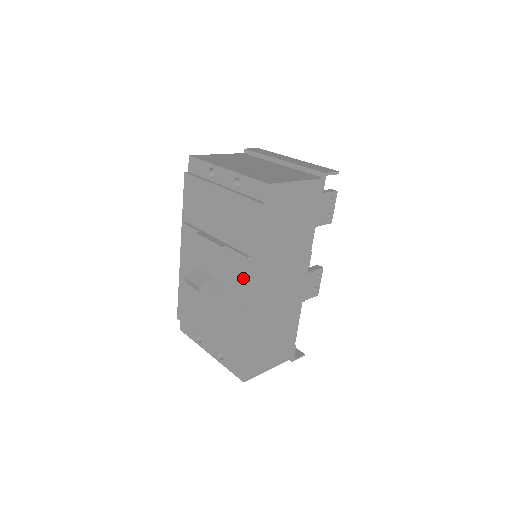
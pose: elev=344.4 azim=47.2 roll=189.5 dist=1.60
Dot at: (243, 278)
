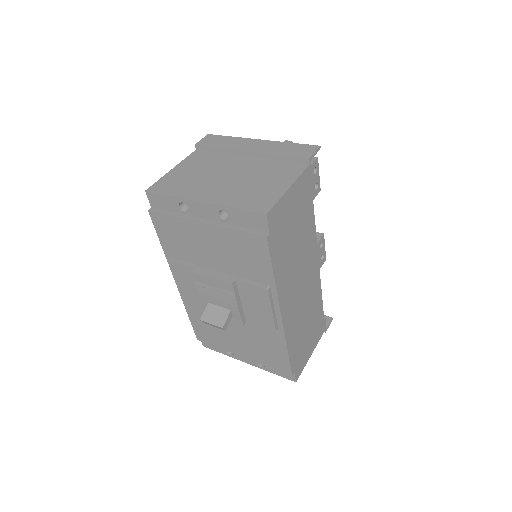
Dot at: (268, 306)
